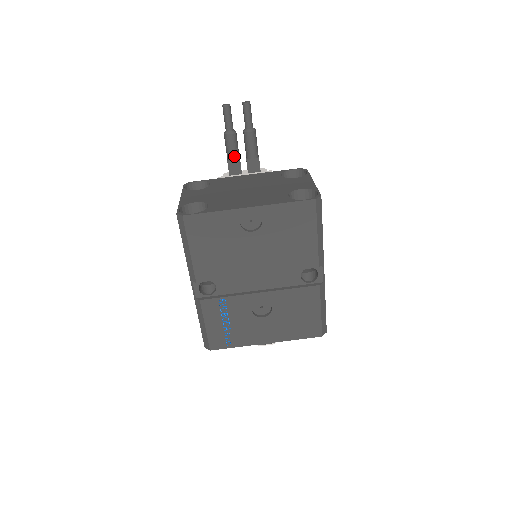
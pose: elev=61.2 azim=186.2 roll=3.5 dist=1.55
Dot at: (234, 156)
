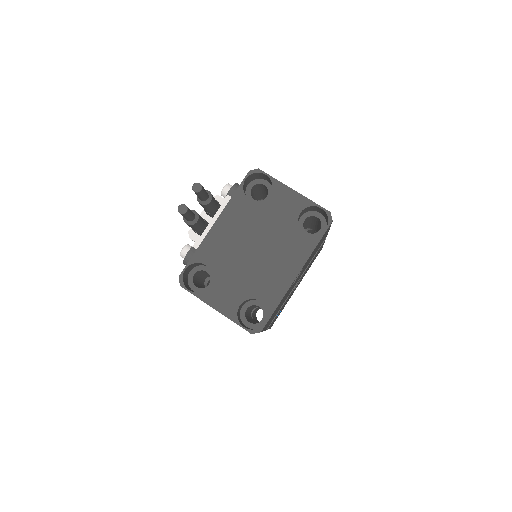
Dot at: (203, 226)
